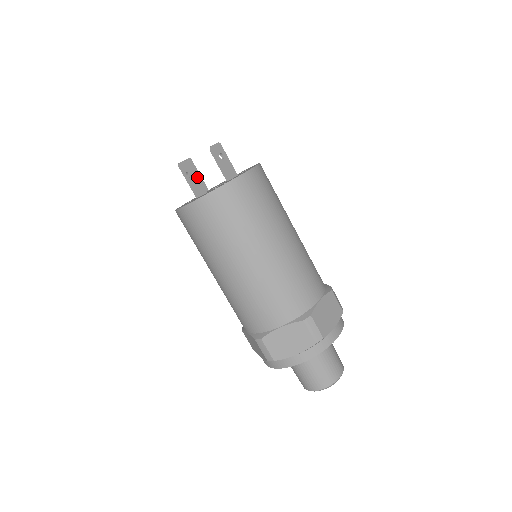
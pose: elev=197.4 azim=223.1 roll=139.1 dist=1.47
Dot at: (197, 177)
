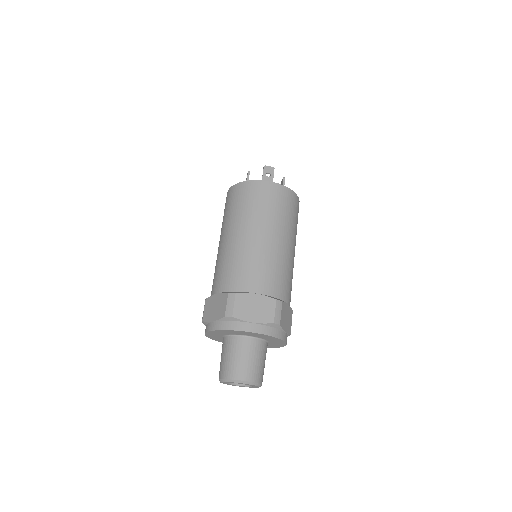
Dot at: occluded
